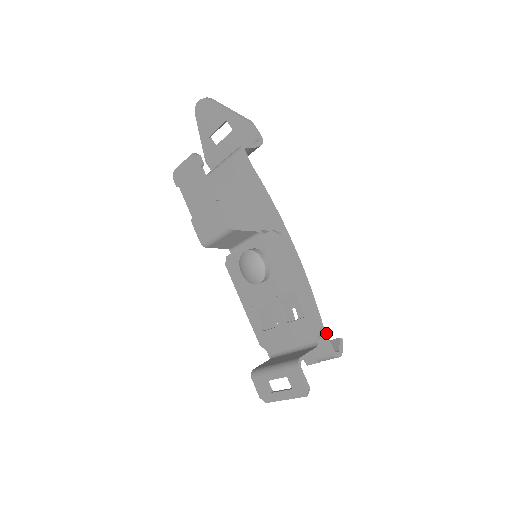
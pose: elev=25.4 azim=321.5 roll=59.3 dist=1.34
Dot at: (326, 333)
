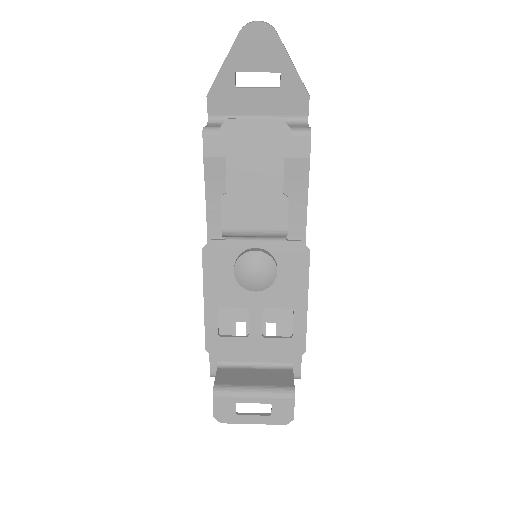
Dot at: occluded
